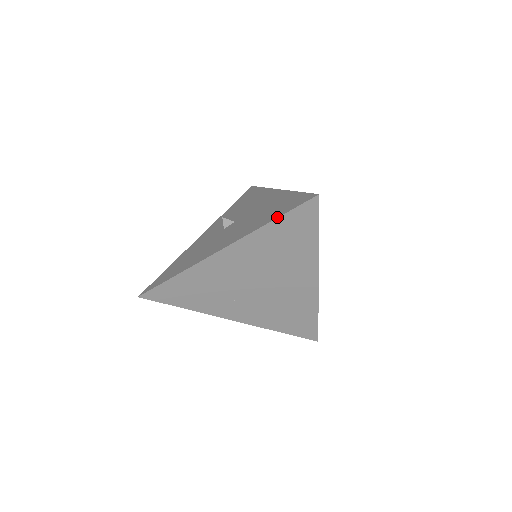
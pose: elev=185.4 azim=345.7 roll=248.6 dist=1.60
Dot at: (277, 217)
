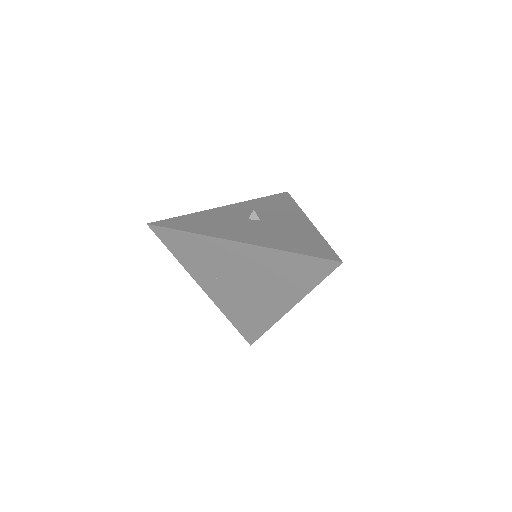
Dot at: (300, 253)
